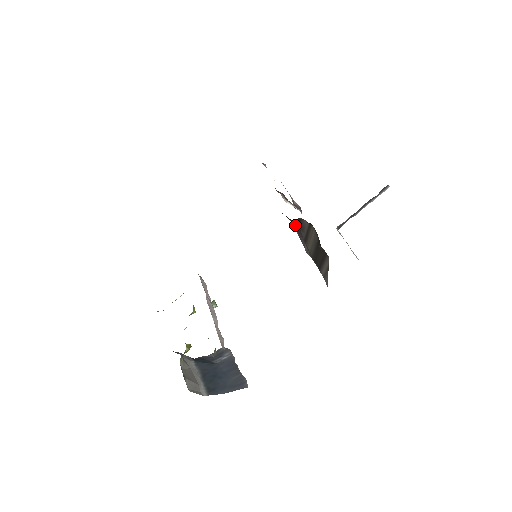
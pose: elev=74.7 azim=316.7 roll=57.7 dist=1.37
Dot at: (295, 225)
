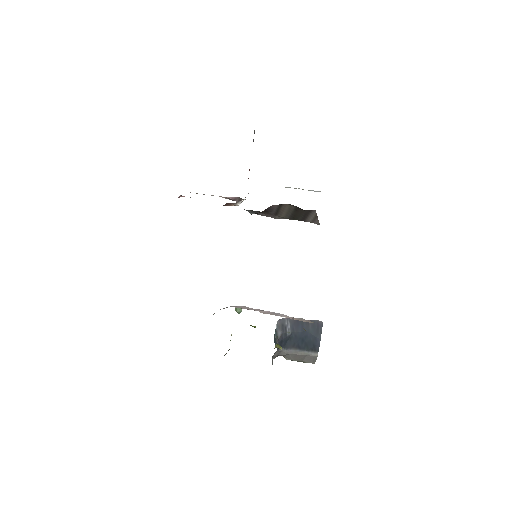
Dot at: occluded
